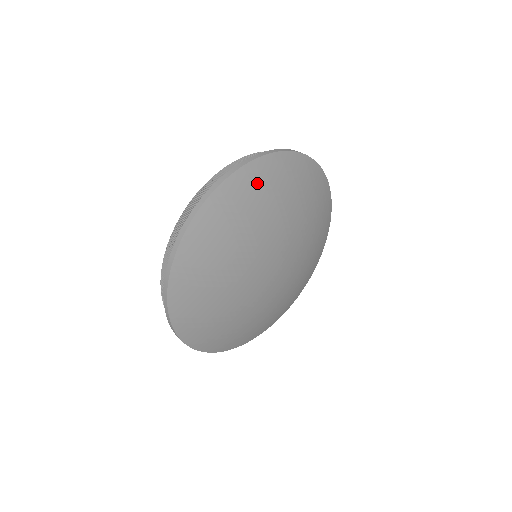
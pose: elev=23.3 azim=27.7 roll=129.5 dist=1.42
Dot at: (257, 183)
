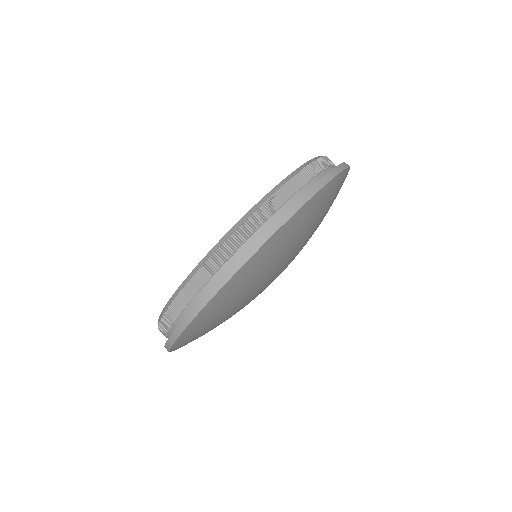
Dot at: (329, 197)
